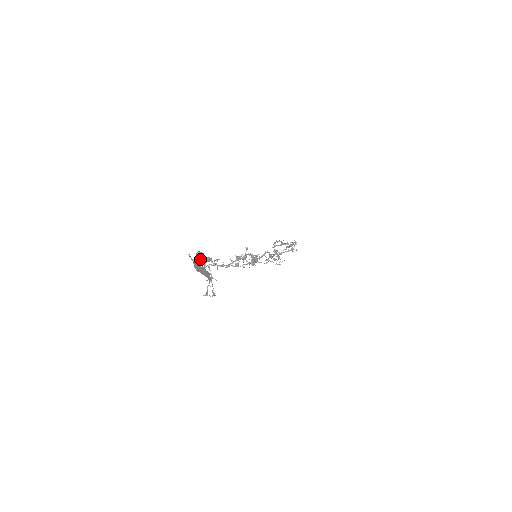
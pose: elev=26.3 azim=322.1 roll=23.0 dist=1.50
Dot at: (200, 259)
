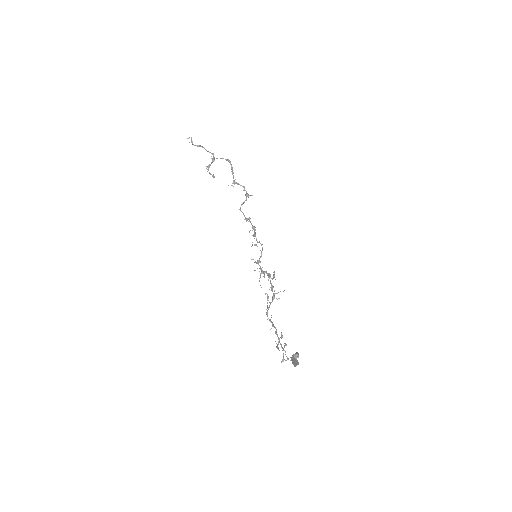
Dot at: (294, 356)
